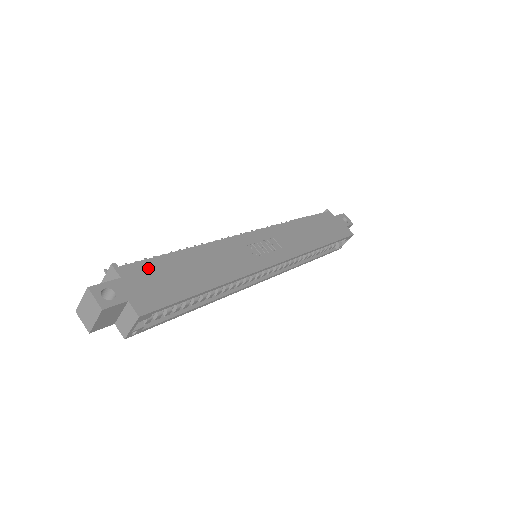
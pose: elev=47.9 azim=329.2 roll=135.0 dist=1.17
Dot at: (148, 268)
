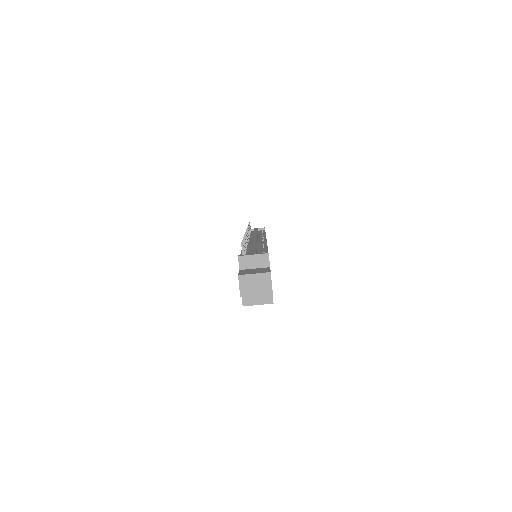
Dot at: occluded
